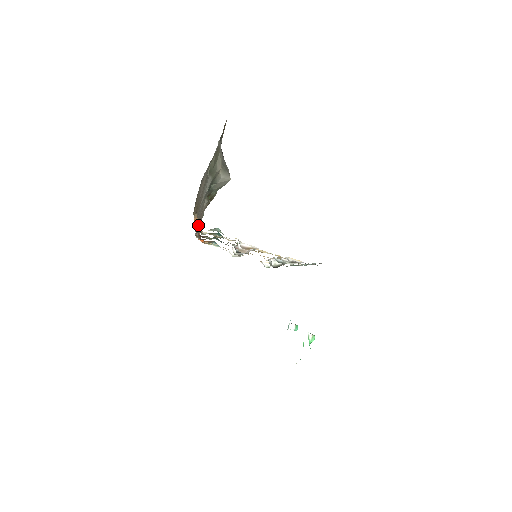
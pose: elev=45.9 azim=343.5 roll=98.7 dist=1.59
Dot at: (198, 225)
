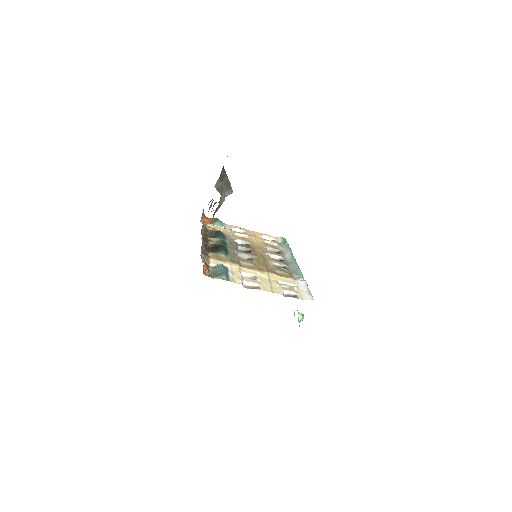
Dot at: (207, 273)
